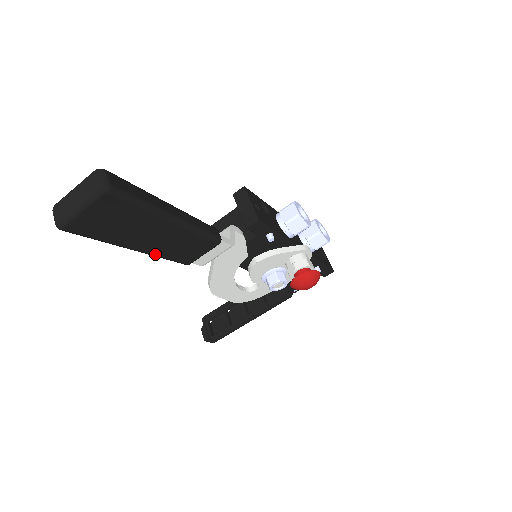
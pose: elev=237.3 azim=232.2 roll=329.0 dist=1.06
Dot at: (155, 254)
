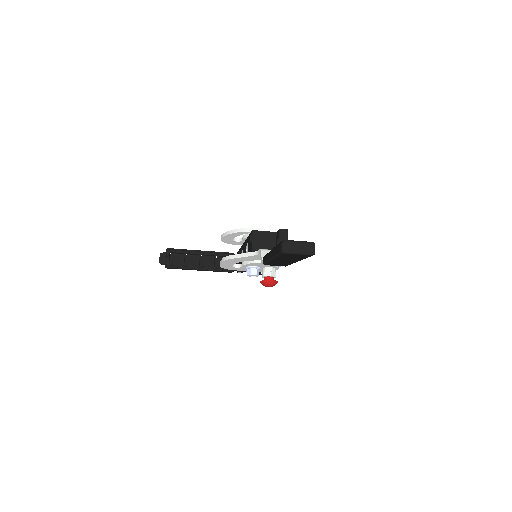
Dot at: (272, 261)
